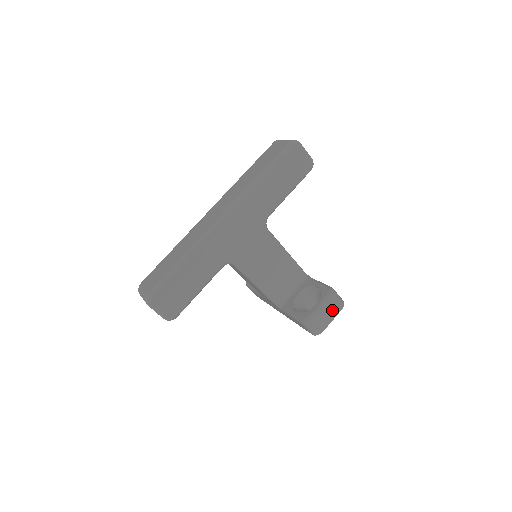
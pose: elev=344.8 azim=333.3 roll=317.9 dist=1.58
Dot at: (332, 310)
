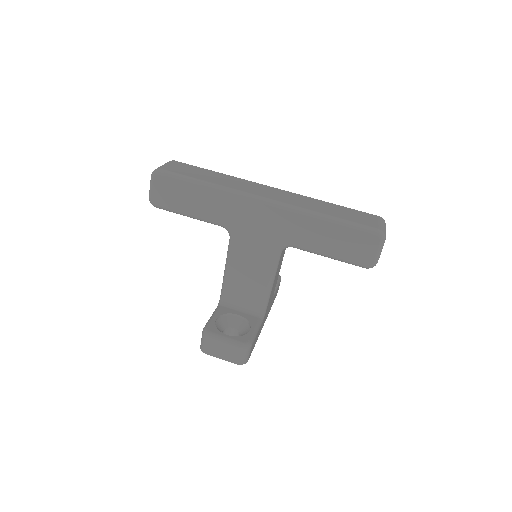
Dot at: (229, 354)
